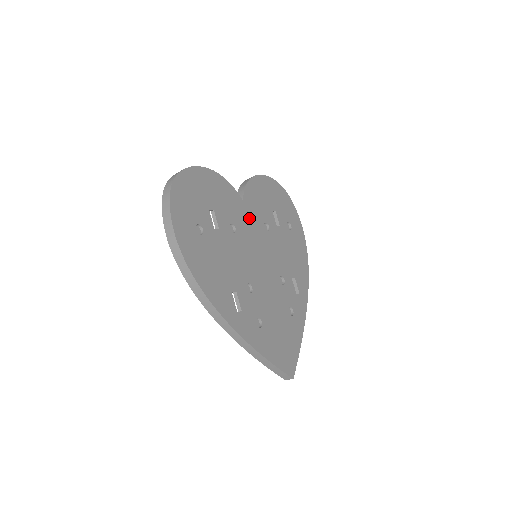
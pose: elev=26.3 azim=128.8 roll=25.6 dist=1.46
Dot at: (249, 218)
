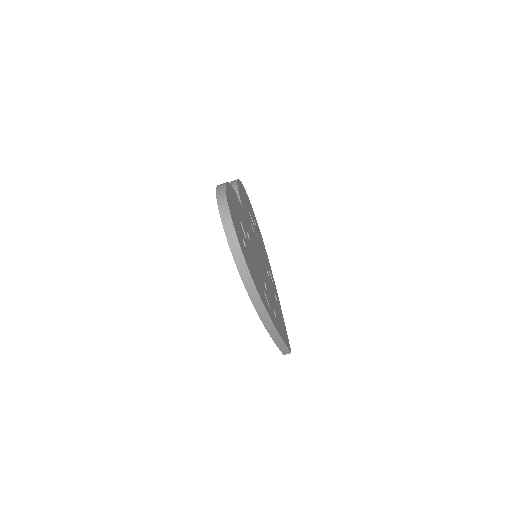
Dot at: (248, 223)
